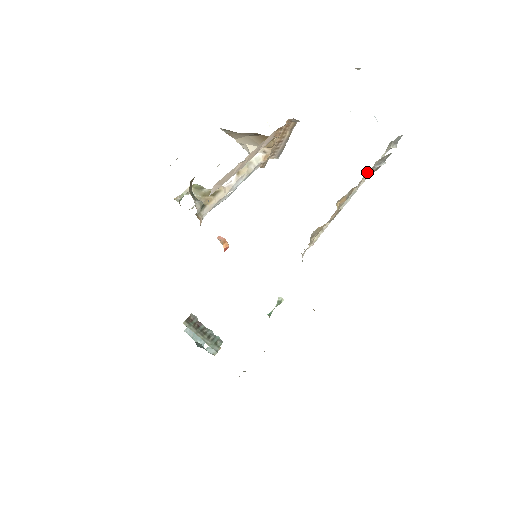
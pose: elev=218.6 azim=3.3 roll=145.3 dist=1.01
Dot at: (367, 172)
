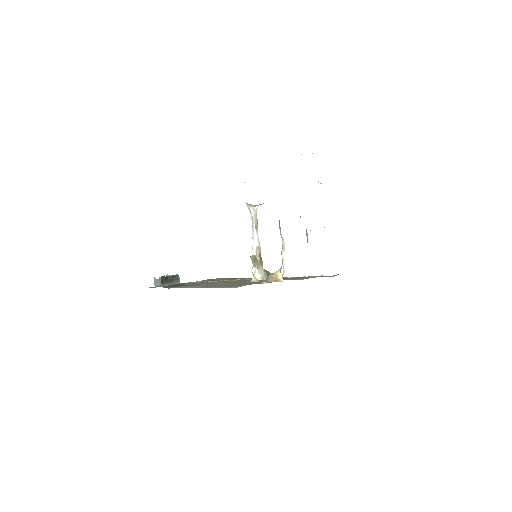
Dot at: occluded
